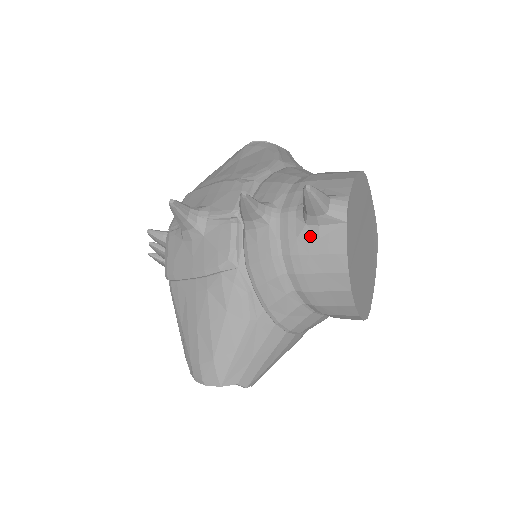
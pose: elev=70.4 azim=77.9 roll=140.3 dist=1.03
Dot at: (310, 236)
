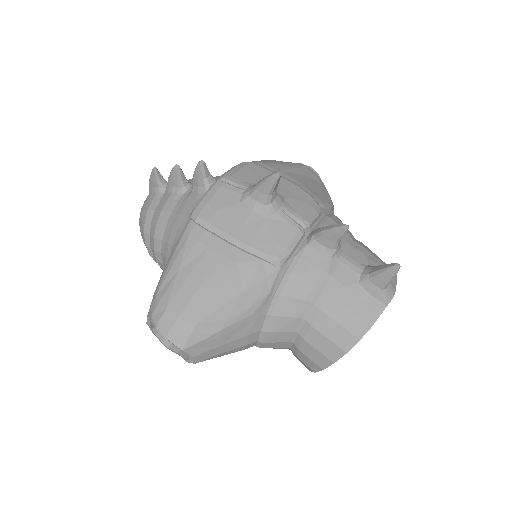
Dot at: (356, 294)
